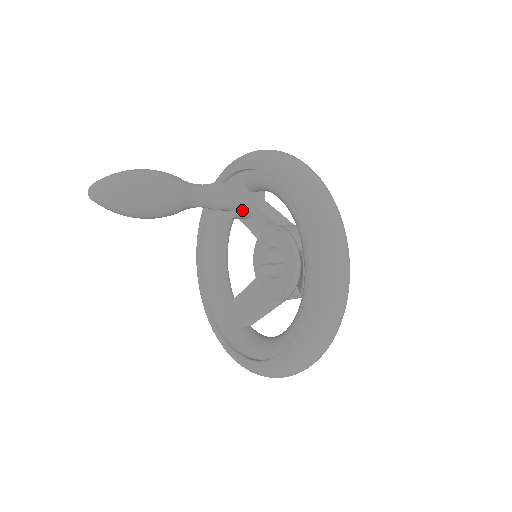
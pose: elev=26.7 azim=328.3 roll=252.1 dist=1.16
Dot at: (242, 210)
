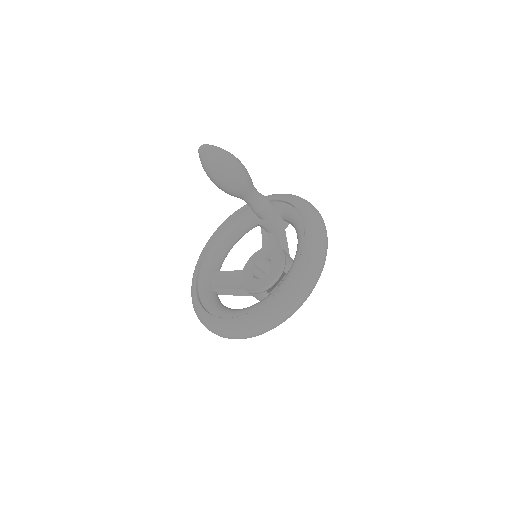
Dot at: (269, 224)
